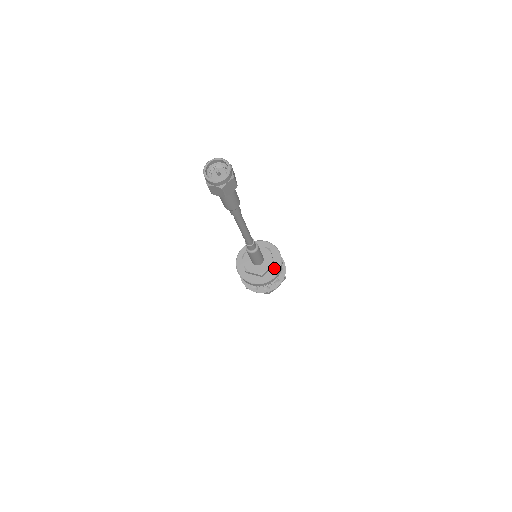
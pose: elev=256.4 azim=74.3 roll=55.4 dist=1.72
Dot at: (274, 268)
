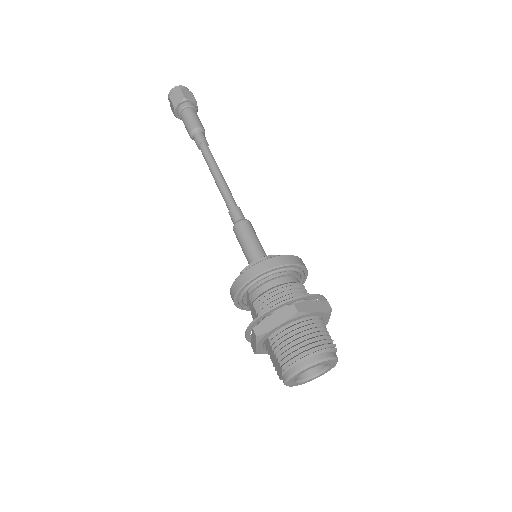
Dot at: occluded
